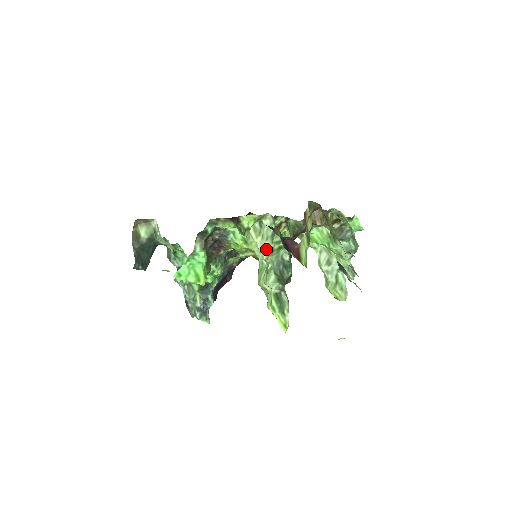
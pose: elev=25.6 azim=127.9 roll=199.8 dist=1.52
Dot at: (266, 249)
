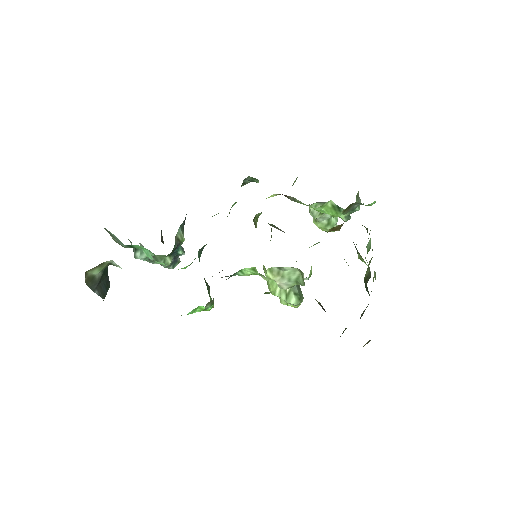
Dot at: (288, 286)
